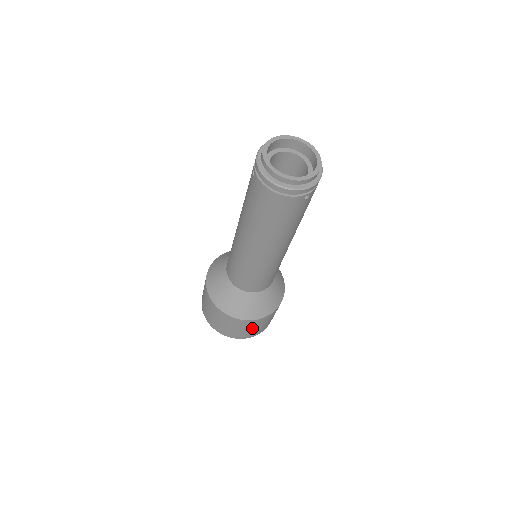
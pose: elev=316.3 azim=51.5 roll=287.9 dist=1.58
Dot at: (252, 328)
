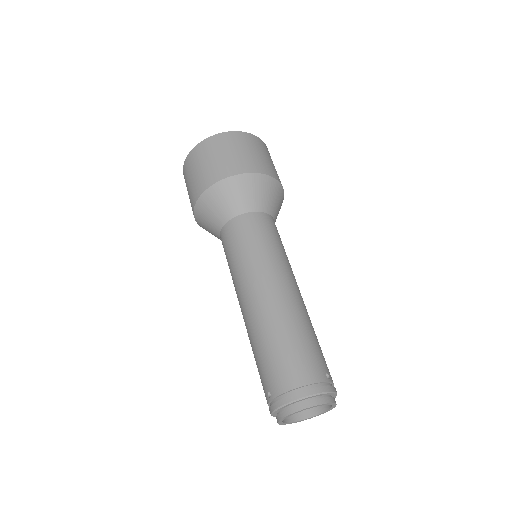
Dot at: occluded
